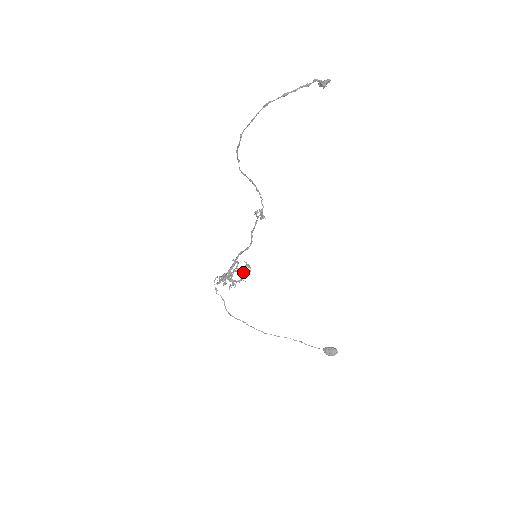
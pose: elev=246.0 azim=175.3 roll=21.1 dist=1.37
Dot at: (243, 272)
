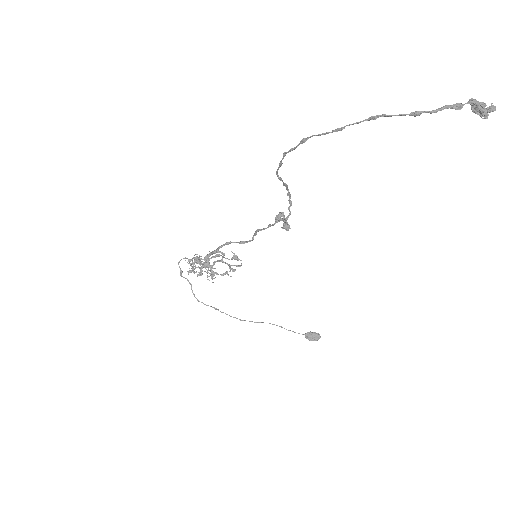
Dot at: (234, 271)
